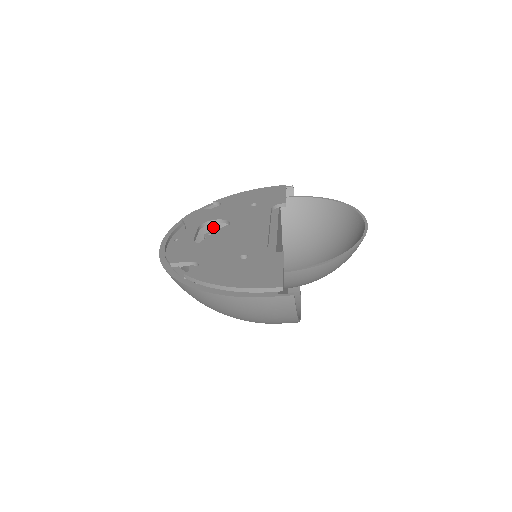
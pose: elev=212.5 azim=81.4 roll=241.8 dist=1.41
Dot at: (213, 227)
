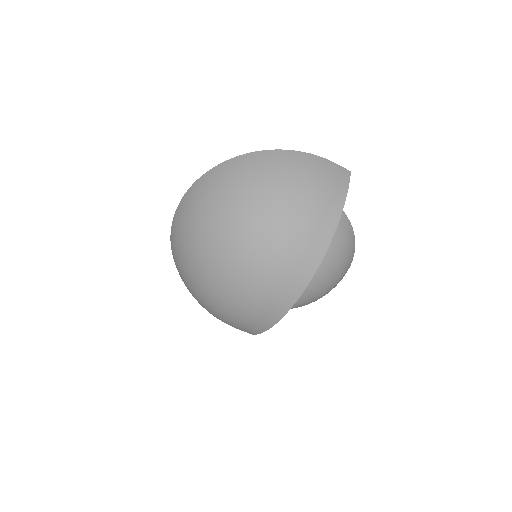
Dot at: occluded
